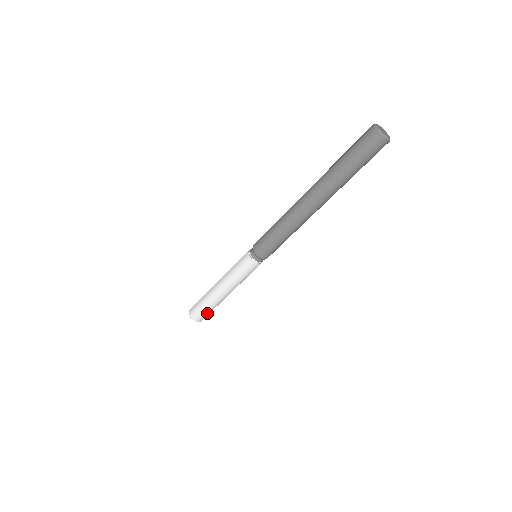
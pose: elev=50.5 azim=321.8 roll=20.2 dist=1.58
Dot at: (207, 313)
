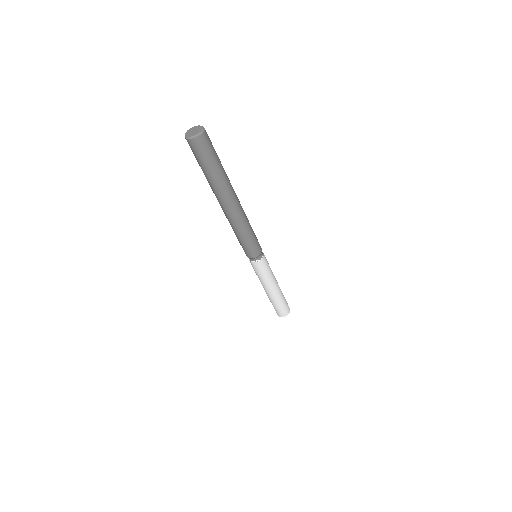
Dot at: (278, 309)
